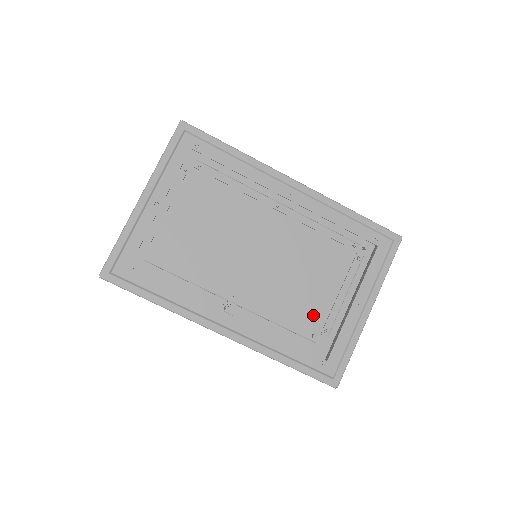
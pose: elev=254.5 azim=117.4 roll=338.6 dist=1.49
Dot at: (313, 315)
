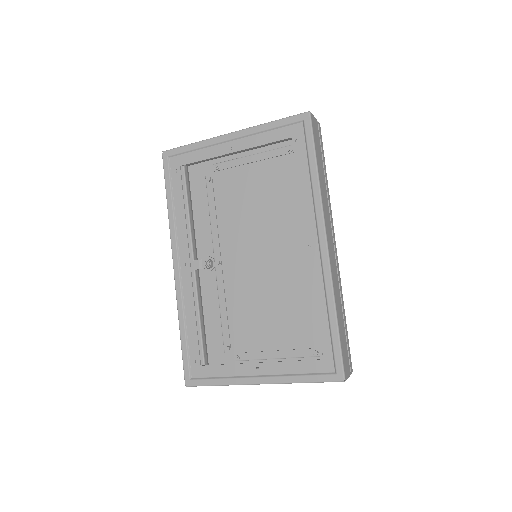
Dot at: (244, 337)
